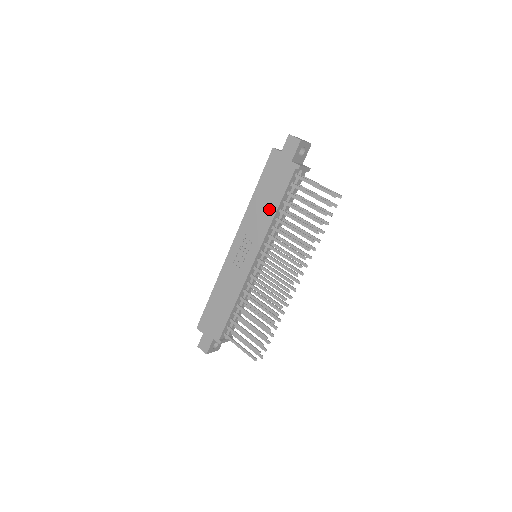
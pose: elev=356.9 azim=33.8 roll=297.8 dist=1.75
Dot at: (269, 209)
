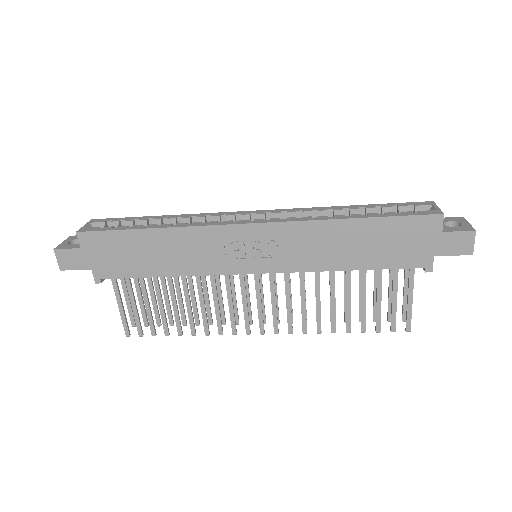
Dot at: (343, 258)
